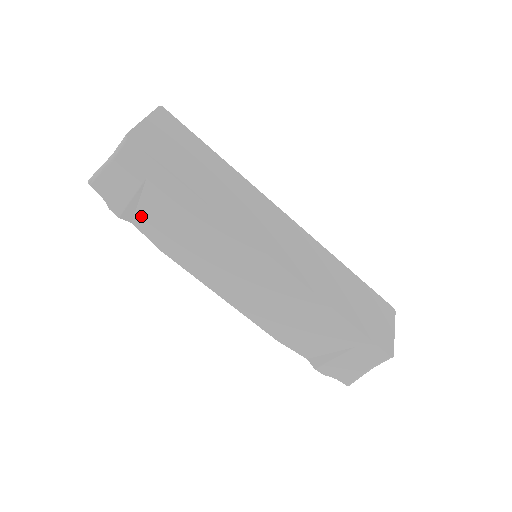
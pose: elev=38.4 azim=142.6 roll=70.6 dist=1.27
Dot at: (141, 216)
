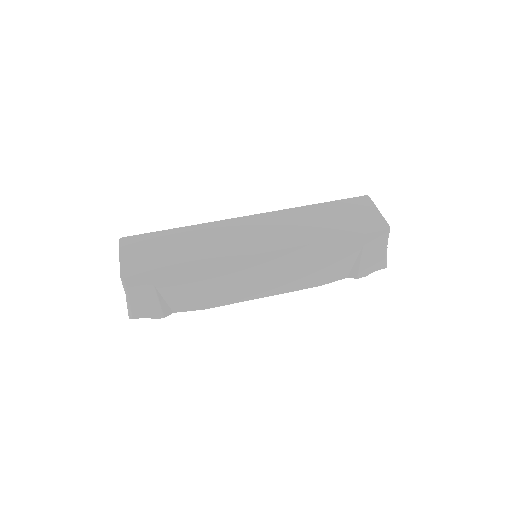
Dot at: (174, 305)
